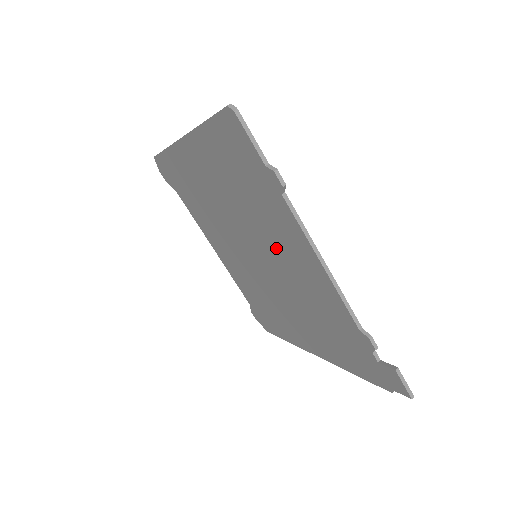
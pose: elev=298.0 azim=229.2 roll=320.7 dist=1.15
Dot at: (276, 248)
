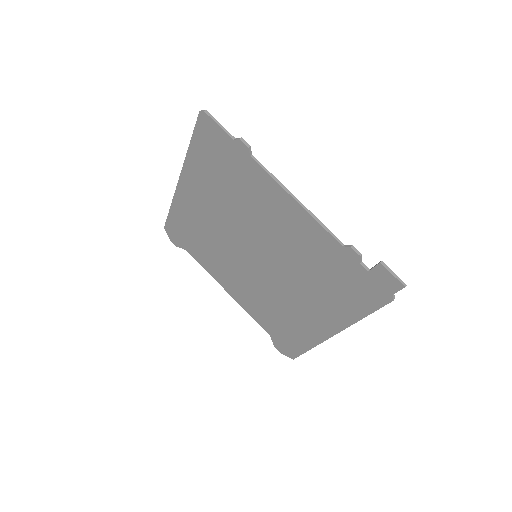
Dot at: (264, 223)
